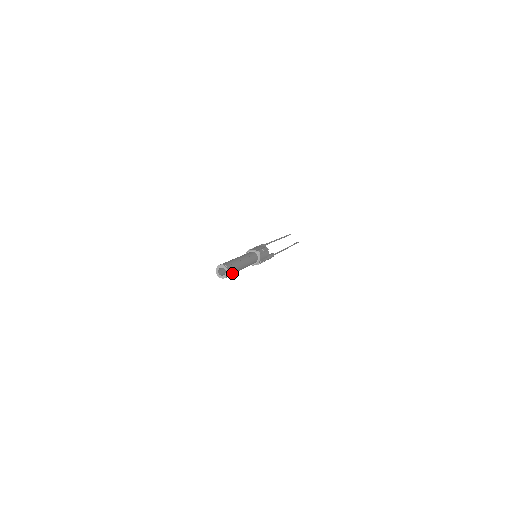
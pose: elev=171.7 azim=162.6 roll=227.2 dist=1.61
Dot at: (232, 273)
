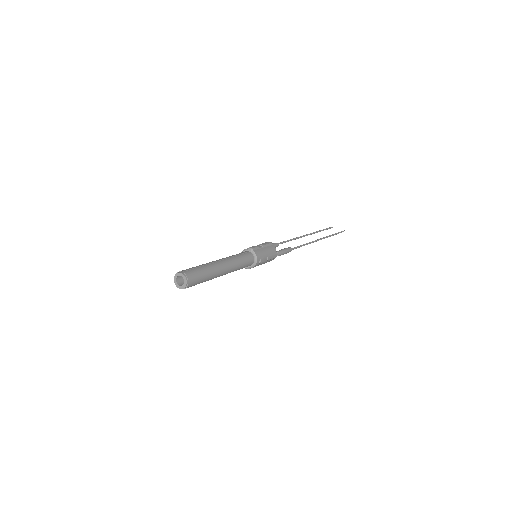
Dot at: (198, 278)
